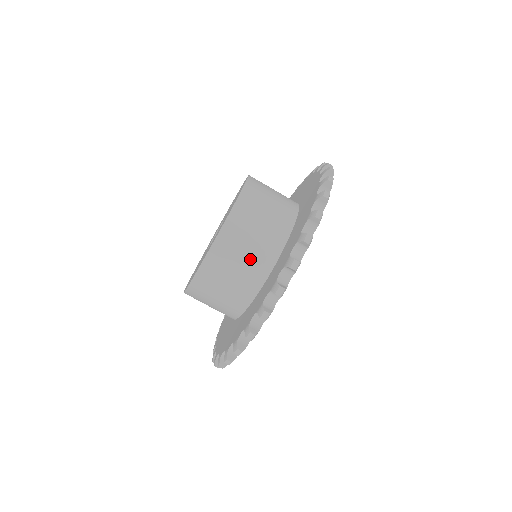
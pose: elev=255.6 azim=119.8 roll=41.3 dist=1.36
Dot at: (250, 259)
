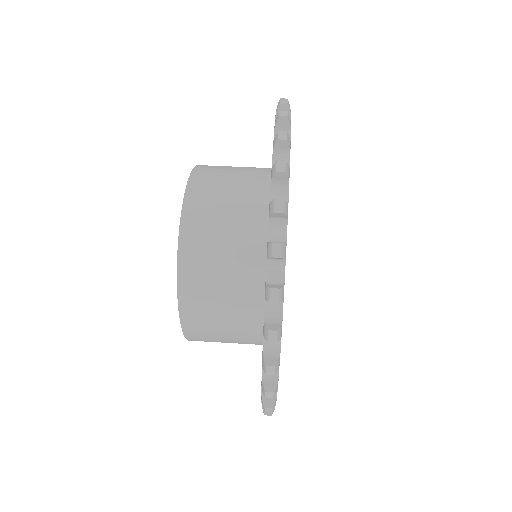
Dot at: (244, 167)
